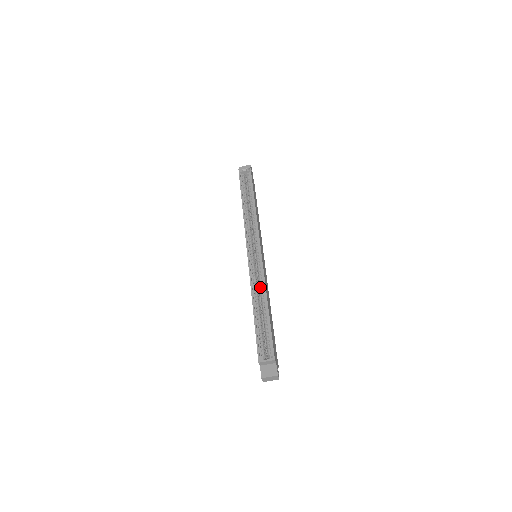
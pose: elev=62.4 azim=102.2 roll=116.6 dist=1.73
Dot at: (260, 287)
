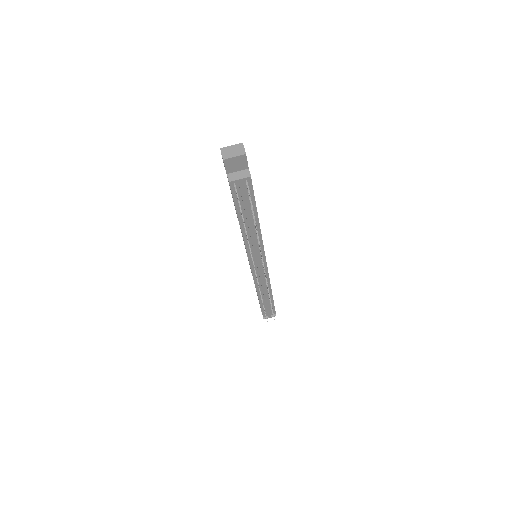
Dot at: occluded
